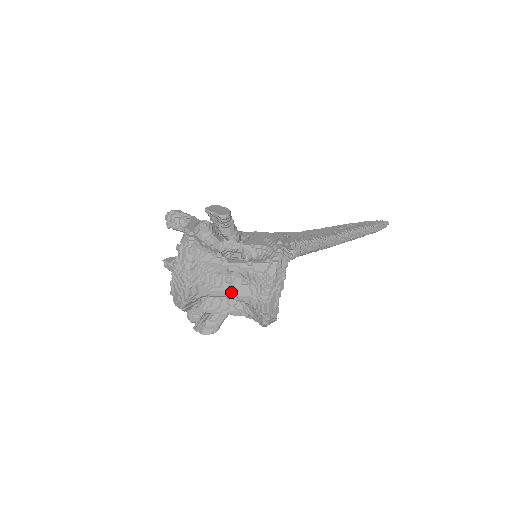
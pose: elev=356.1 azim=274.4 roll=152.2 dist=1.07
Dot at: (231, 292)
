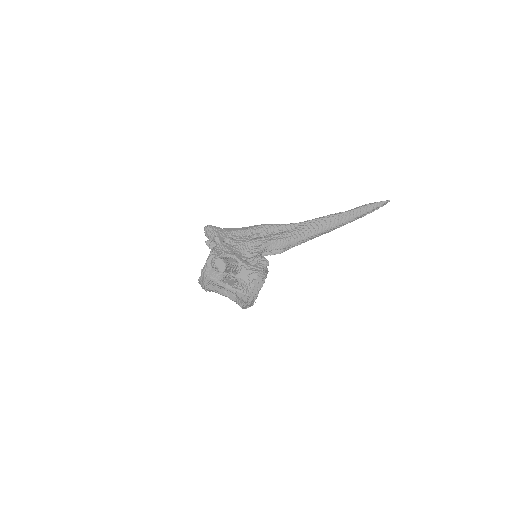
Dot at: (227, 296)
